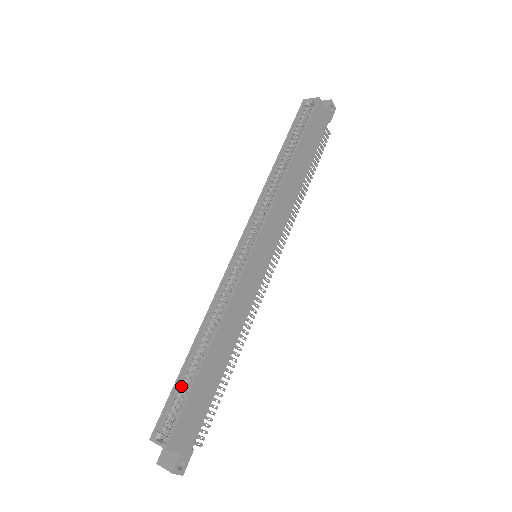
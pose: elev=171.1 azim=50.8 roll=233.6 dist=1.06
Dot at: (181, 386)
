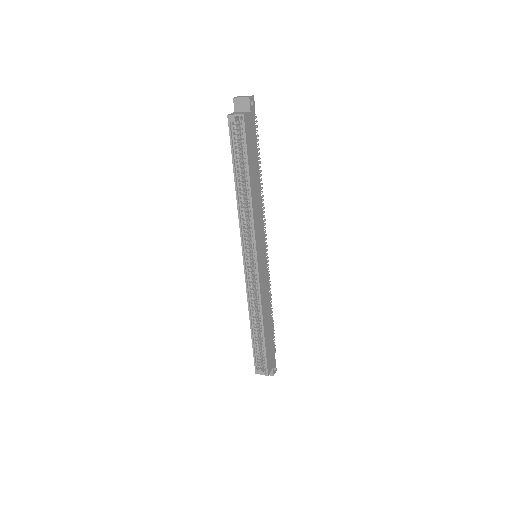
Dot at: (256, 346)
